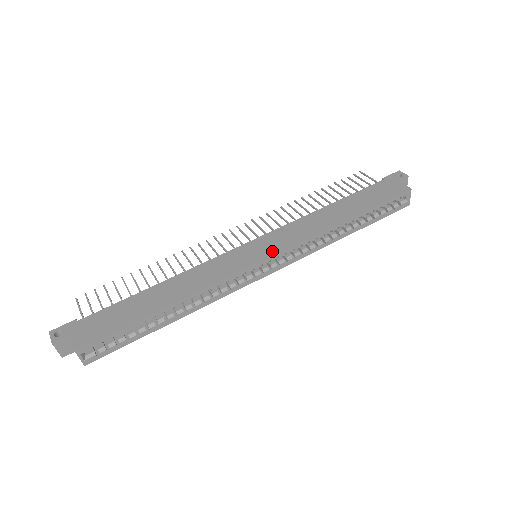
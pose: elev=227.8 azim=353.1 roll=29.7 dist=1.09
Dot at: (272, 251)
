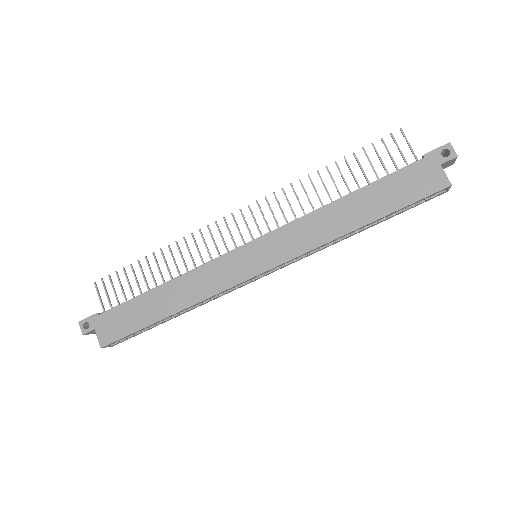
Dot at: (270, 263)
